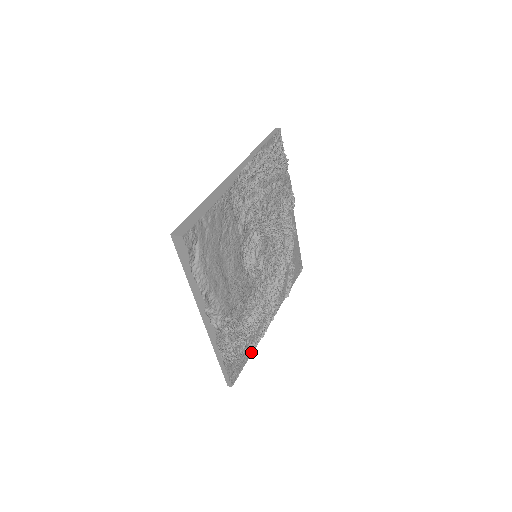
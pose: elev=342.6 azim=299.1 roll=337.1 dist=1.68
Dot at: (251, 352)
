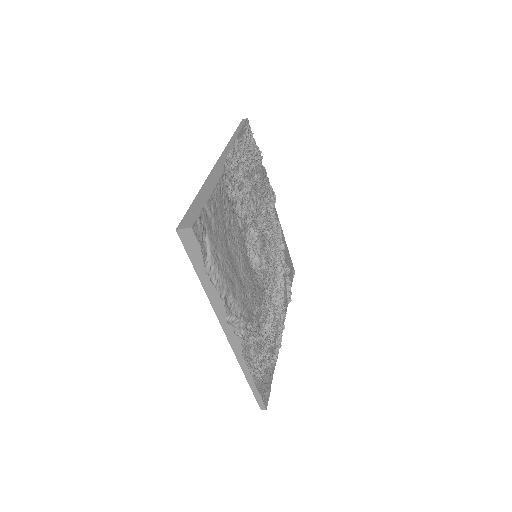
Dot at: (274, 366)
